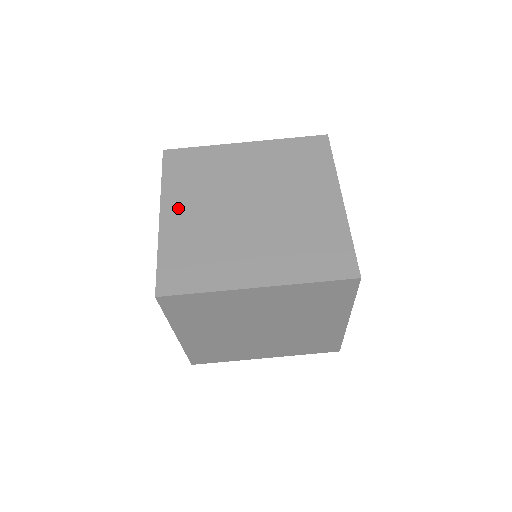
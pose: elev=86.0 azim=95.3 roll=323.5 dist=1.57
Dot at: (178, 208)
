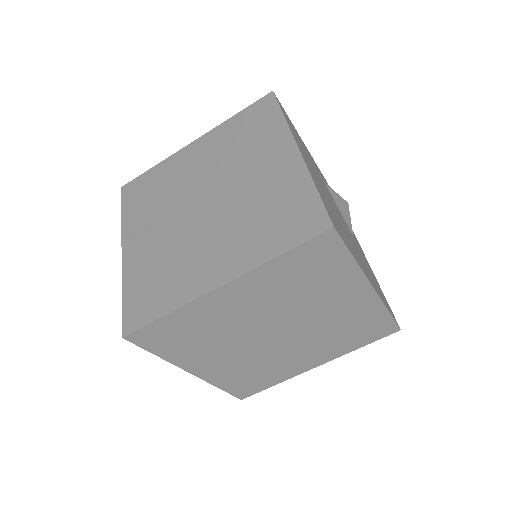
Dot at: (137, 236)
